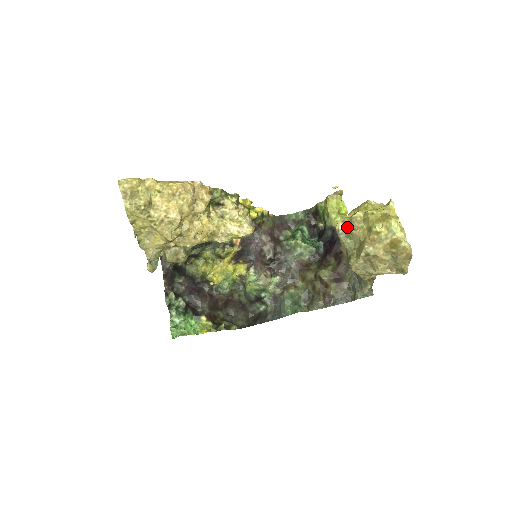
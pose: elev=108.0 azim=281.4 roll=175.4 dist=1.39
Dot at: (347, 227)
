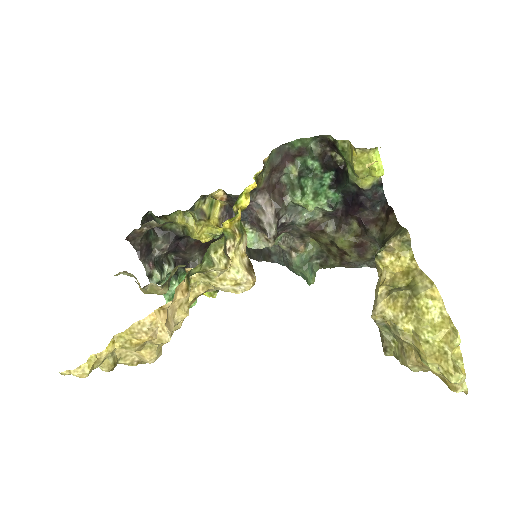
Dot at: (387, 323)
